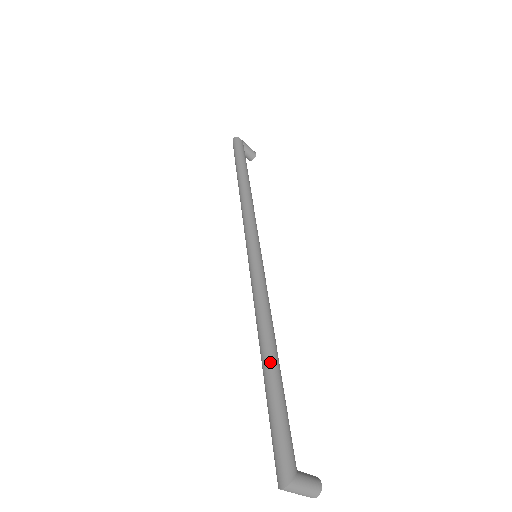
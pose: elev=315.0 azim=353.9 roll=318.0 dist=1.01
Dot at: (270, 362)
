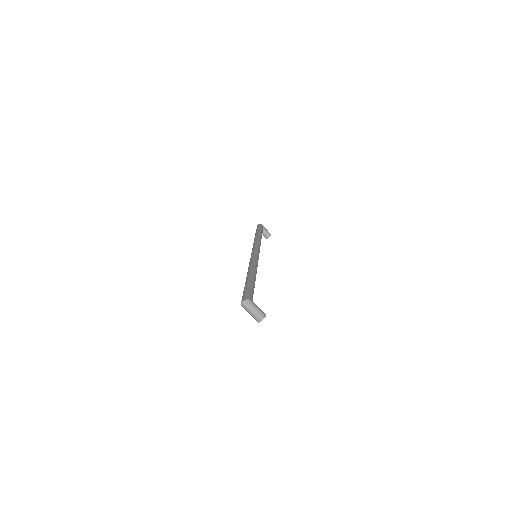
Dot at: (250, 275)
